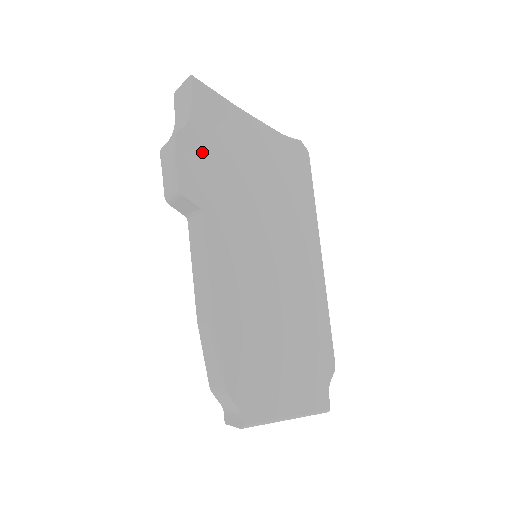
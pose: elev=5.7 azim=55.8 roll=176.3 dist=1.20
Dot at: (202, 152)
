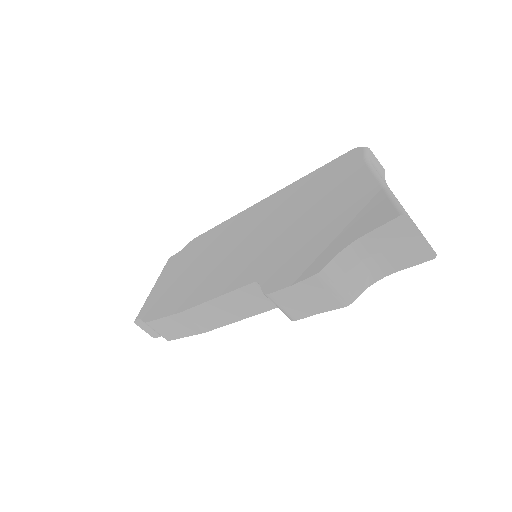
Dot at: occluded
